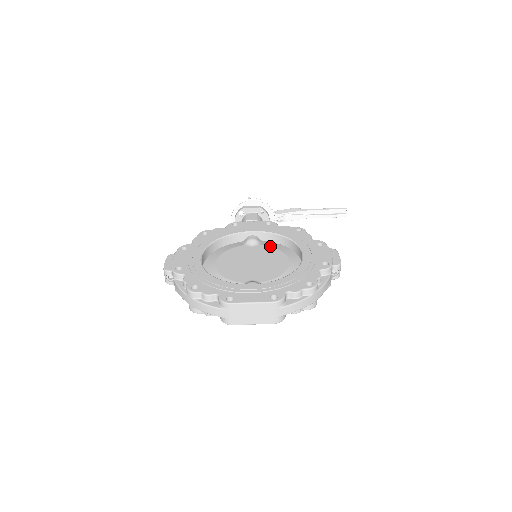
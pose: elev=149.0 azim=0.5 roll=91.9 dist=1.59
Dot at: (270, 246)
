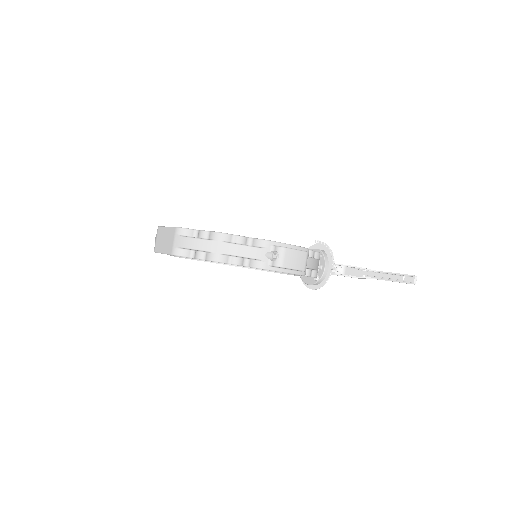
Dot at: occluded
